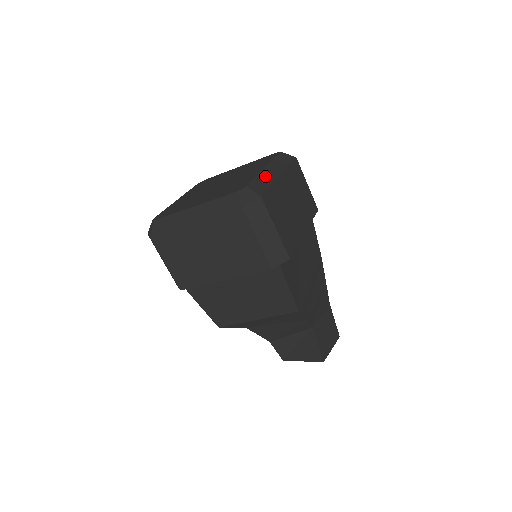
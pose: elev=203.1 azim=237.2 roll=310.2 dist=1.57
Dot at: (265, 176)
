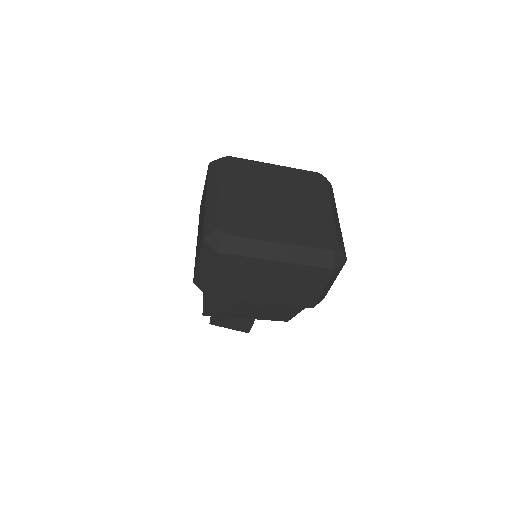
Dot at: (337, 225)
